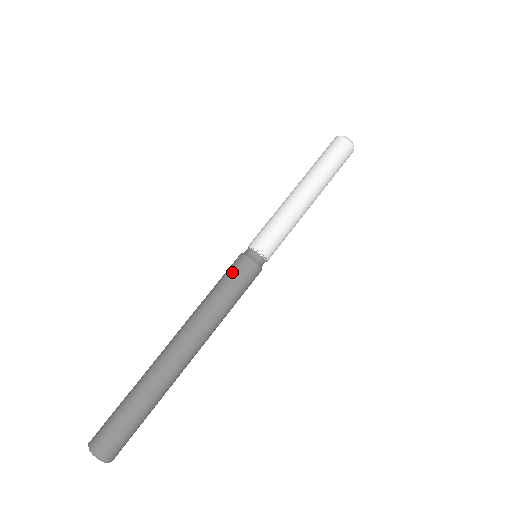
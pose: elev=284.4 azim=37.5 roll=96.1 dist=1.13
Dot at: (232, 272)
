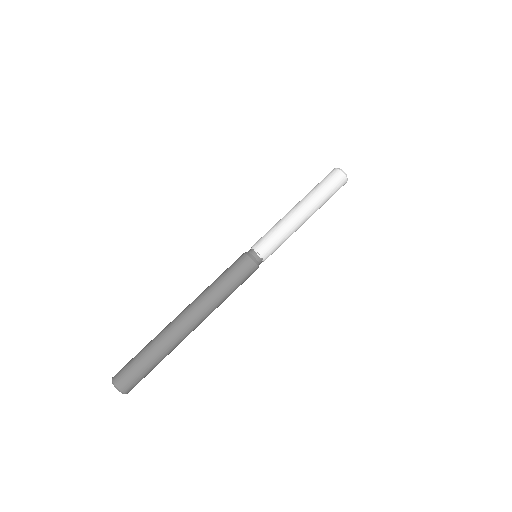
Dot at: (235, 267)
